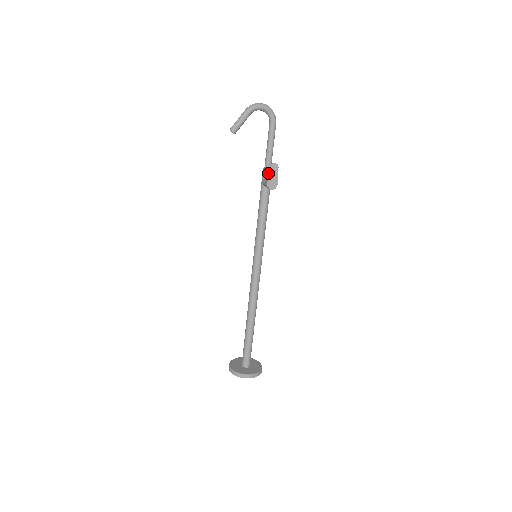
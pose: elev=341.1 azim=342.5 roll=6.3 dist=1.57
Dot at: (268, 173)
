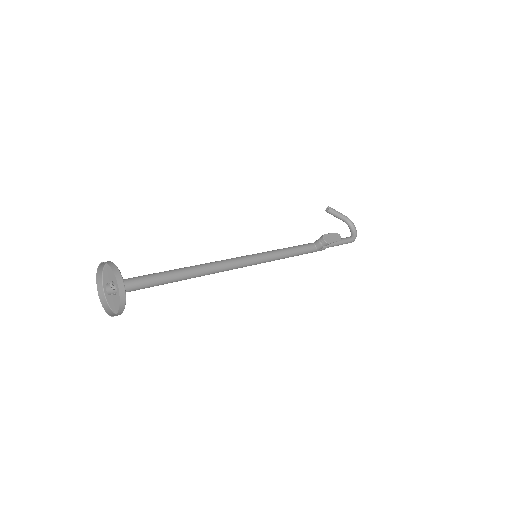
Dot at: occluded
